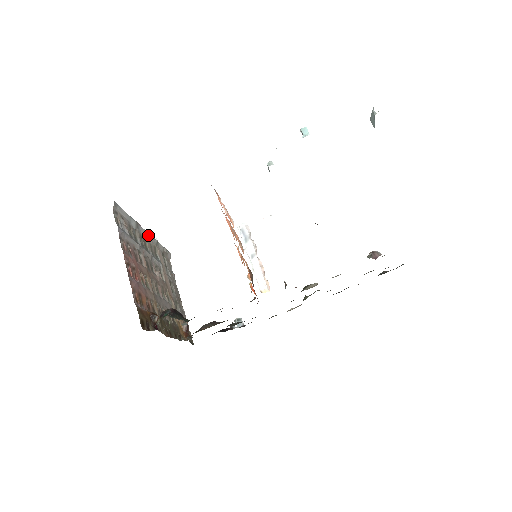
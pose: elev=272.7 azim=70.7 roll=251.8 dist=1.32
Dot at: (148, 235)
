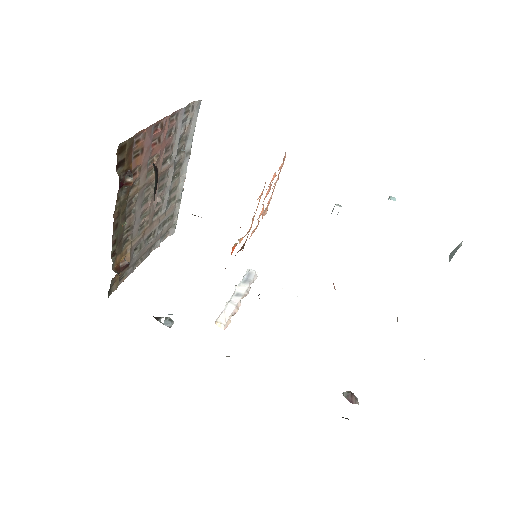
Dot at: (183, 179)
